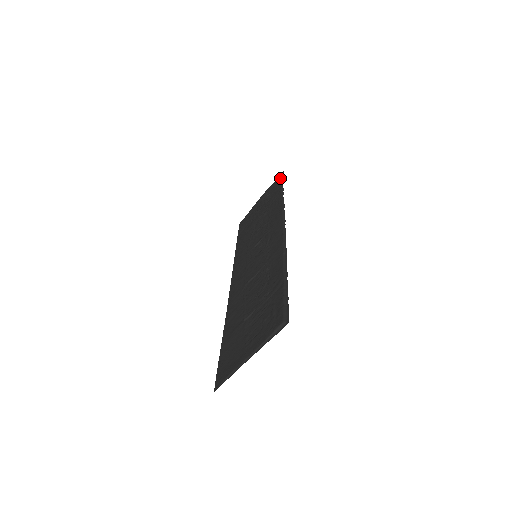
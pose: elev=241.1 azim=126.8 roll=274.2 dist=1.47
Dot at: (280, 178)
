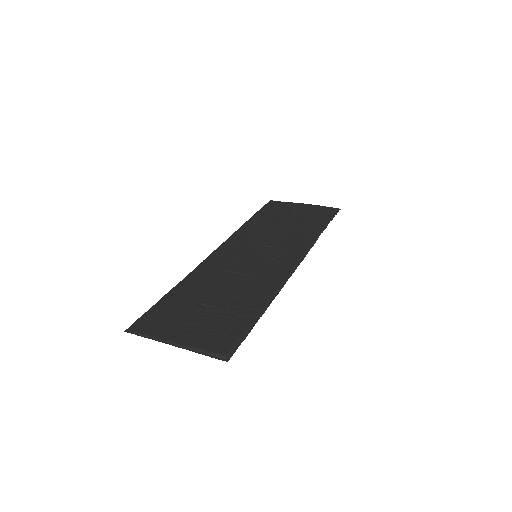
Dot at: (333, 212)
